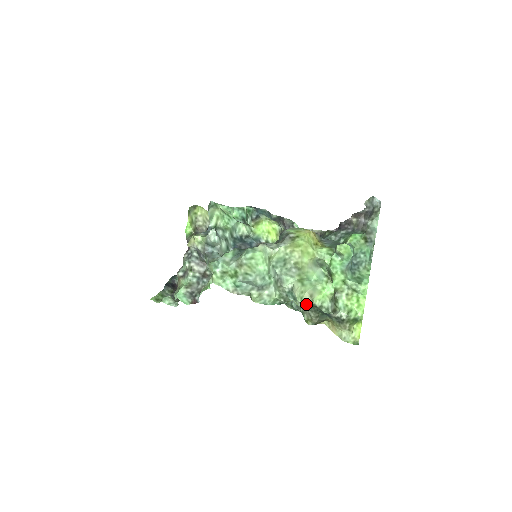
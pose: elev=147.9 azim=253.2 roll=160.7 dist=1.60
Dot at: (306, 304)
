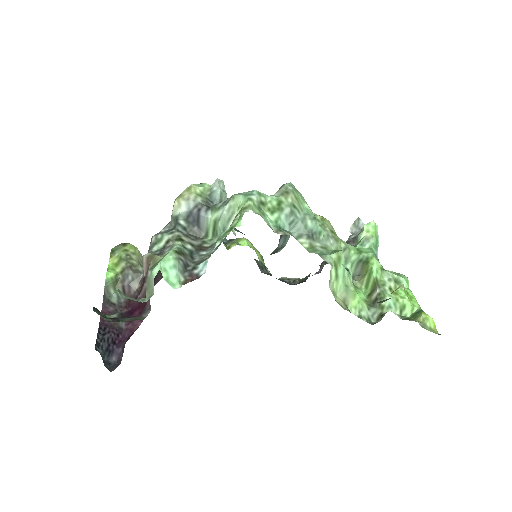
Dot at: (344, 308)
